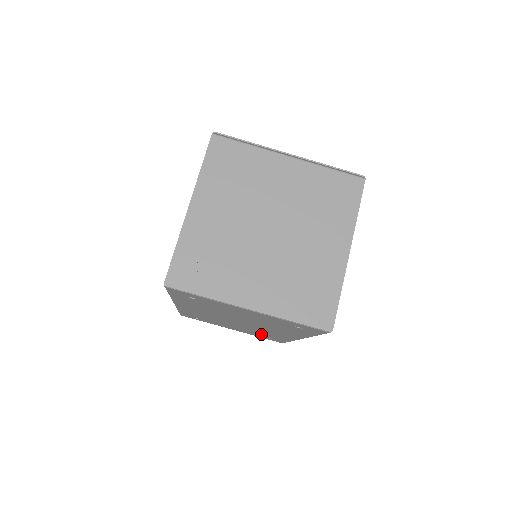
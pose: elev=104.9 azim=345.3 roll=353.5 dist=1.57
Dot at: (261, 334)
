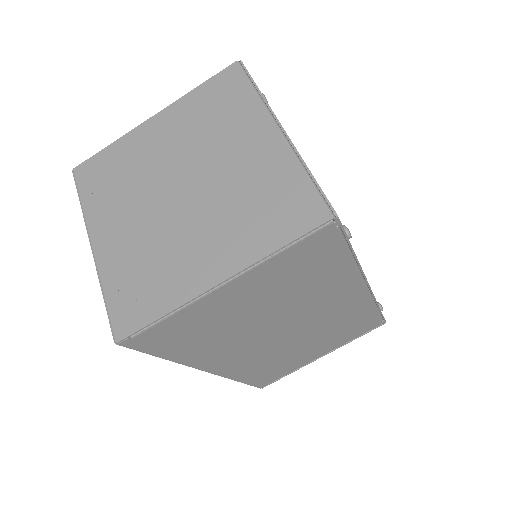
Dot at: occluded
